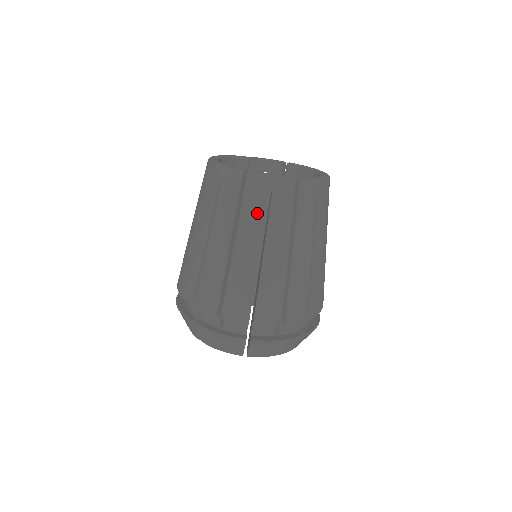
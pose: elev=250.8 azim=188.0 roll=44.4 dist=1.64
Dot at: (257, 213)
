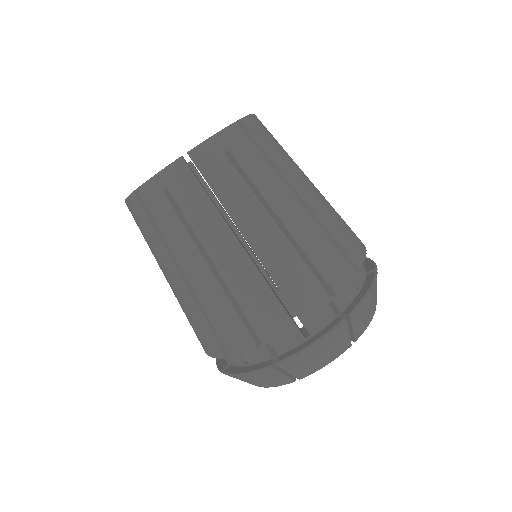
Dot at: (173, 224)
